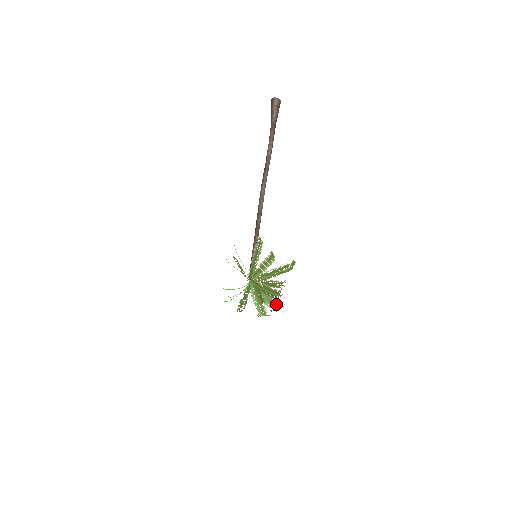
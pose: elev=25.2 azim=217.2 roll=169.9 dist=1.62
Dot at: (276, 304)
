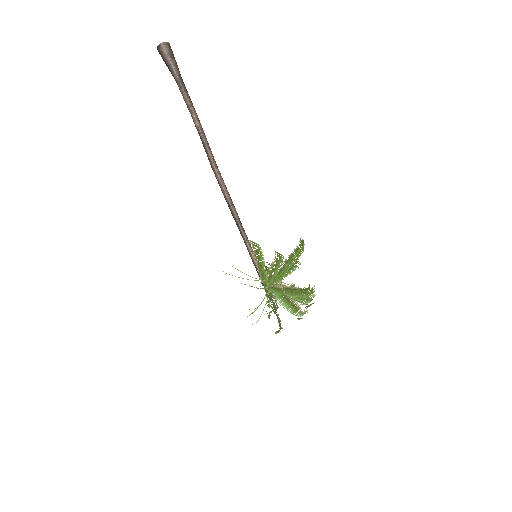
Dot at: (309, 297)
